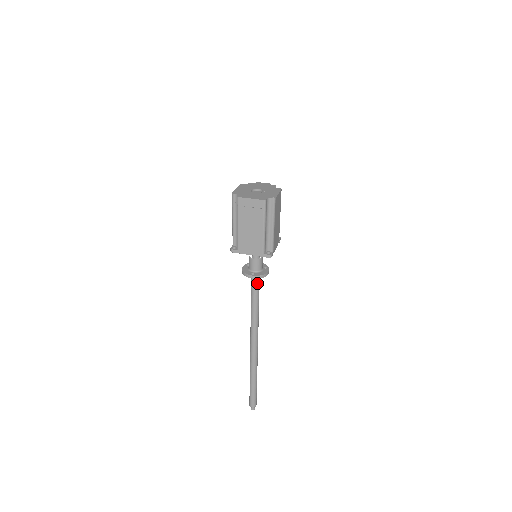
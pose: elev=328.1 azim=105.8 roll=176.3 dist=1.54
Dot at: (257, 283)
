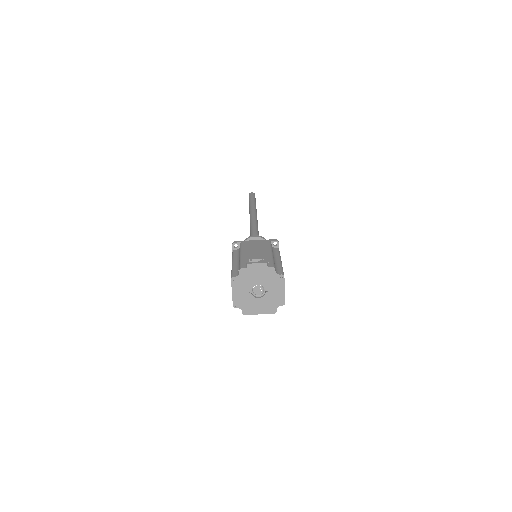
Dot at: occluded
